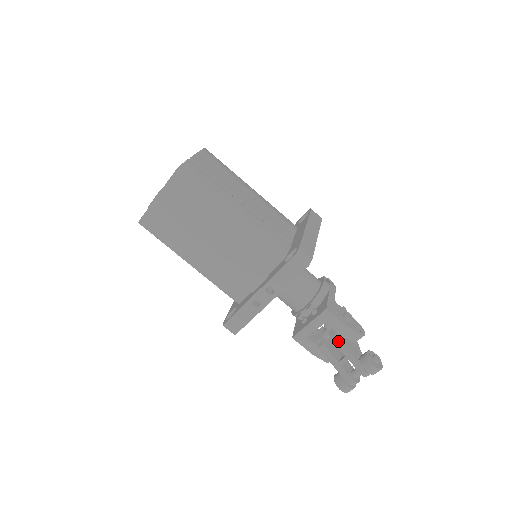
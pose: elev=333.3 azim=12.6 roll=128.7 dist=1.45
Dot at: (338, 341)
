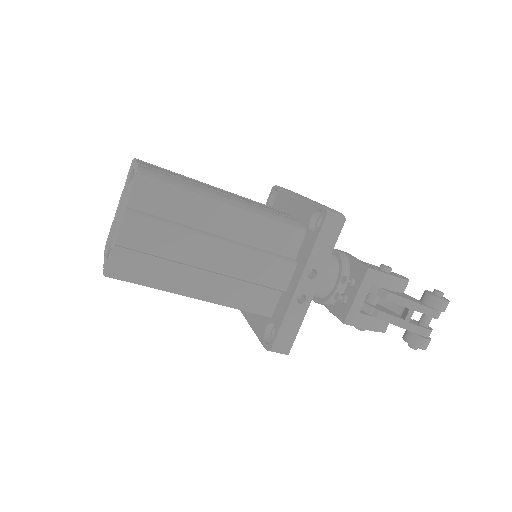
Dot at: (394, 297)
